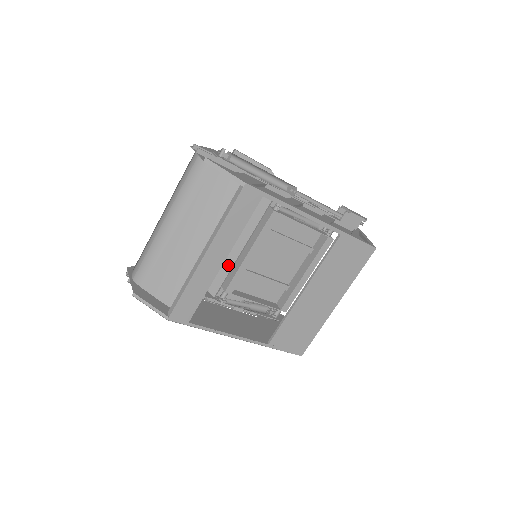
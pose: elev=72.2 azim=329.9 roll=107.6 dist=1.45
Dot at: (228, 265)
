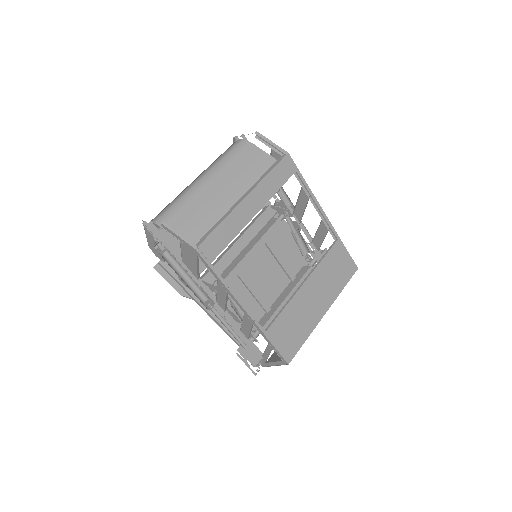
Dot at: (227, 260)
